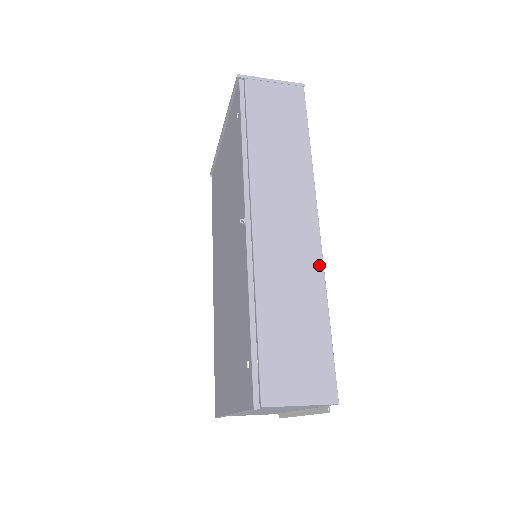
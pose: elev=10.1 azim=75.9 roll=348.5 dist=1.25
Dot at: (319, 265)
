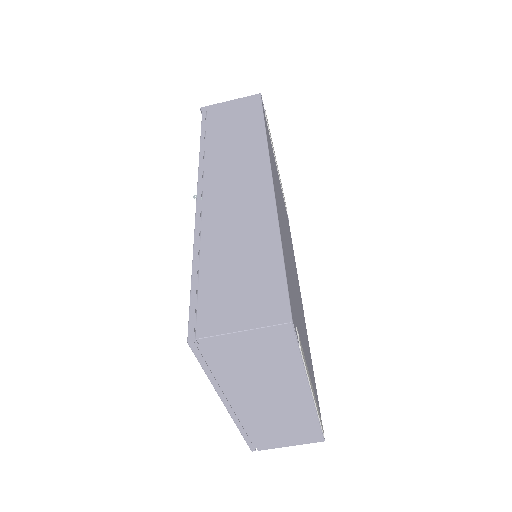
Dot at: (271, 206)
